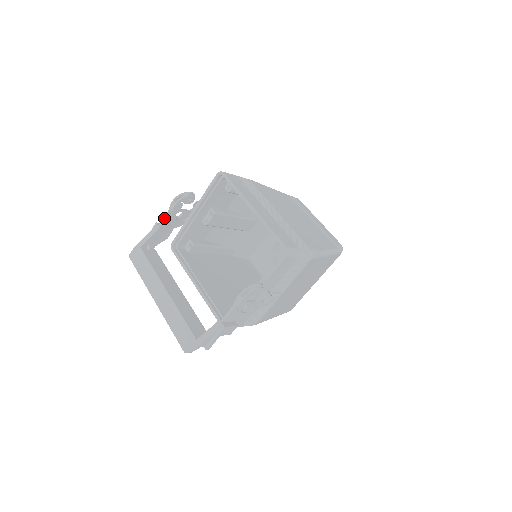
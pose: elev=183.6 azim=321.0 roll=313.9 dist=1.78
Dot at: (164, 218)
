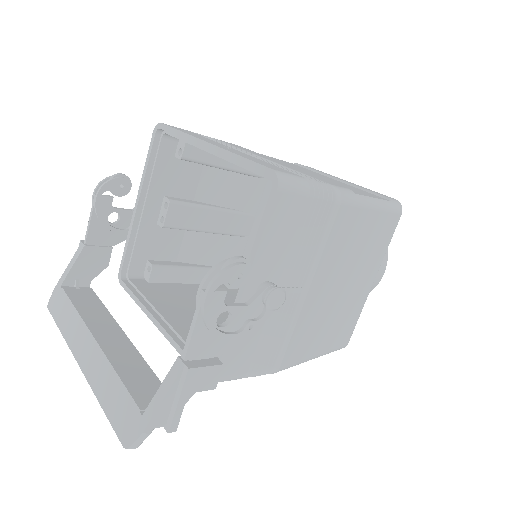
Dot at: (87, 227)
